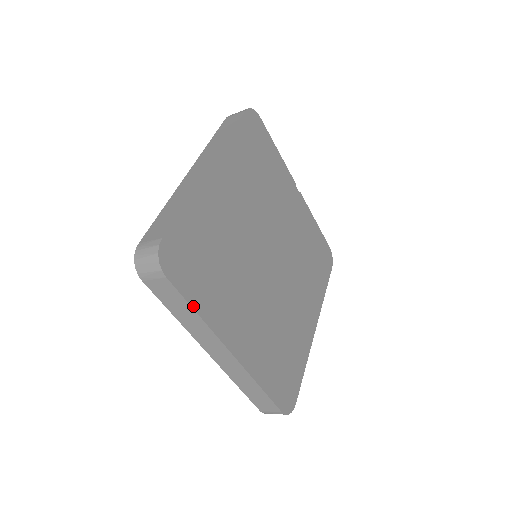
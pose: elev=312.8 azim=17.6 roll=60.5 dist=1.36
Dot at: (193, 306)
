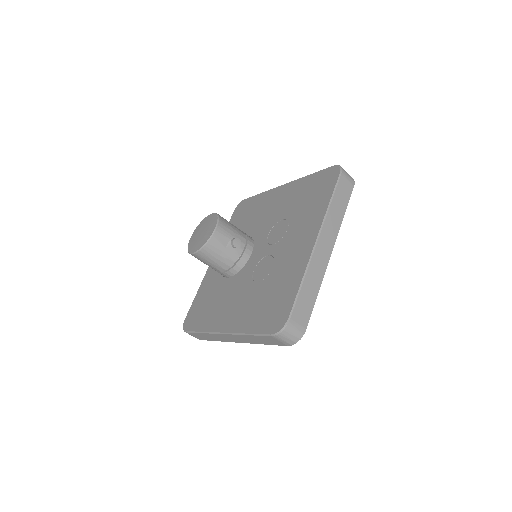
Dot at: (345, 209)
